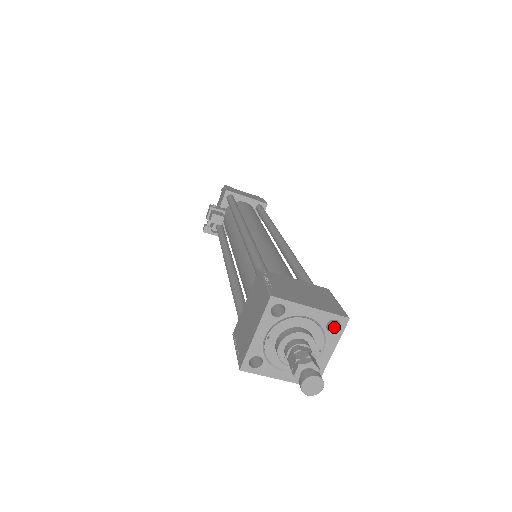
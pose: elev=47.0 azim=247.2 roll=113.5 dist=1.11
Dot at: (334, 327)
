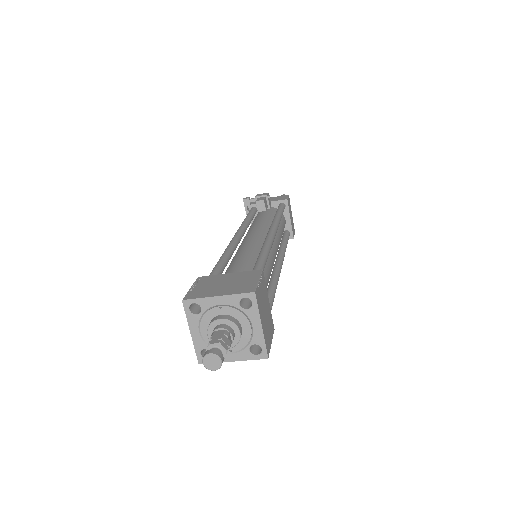
Dot at: (254, 351)
